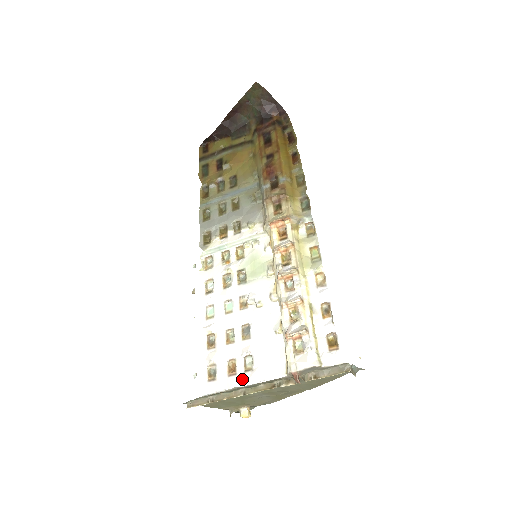
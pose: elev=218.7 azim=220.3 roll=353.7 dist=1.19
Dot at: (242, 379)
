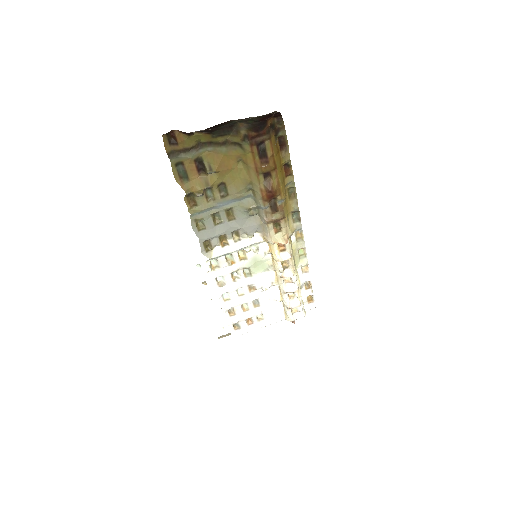
Dot at: (258, 326)
